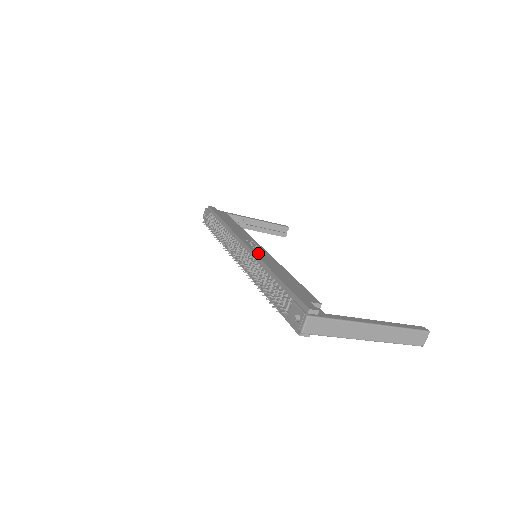
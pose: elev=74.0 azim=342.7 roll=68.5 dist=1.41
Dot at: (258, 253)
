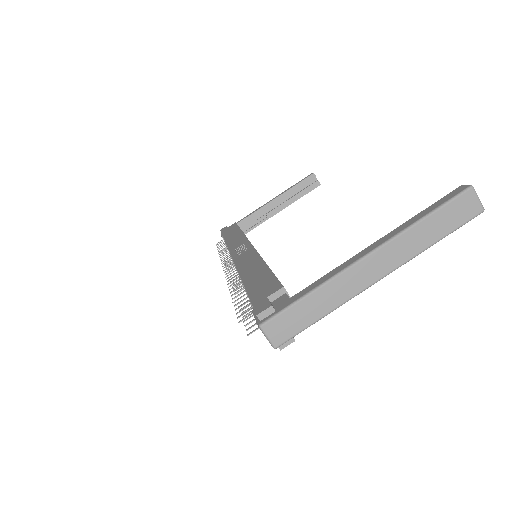
Dot at: (239, 260)
